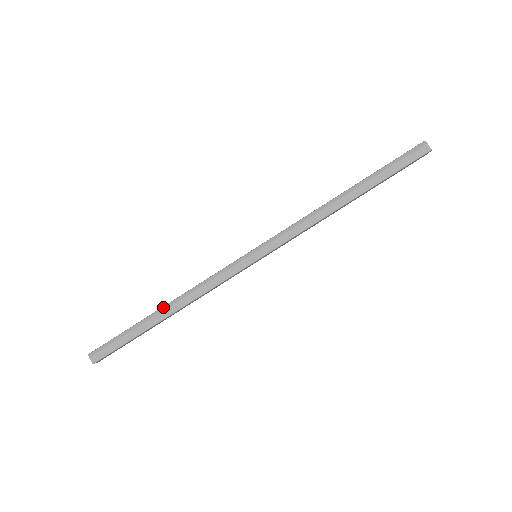
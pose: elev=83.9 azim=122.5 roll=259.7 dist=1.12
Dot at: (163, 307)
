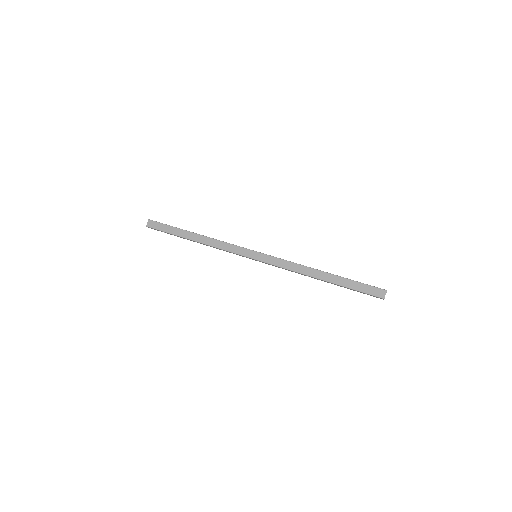
Dot at: occluded
